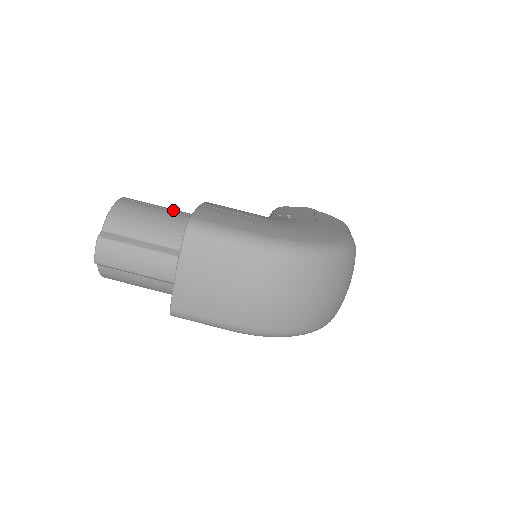
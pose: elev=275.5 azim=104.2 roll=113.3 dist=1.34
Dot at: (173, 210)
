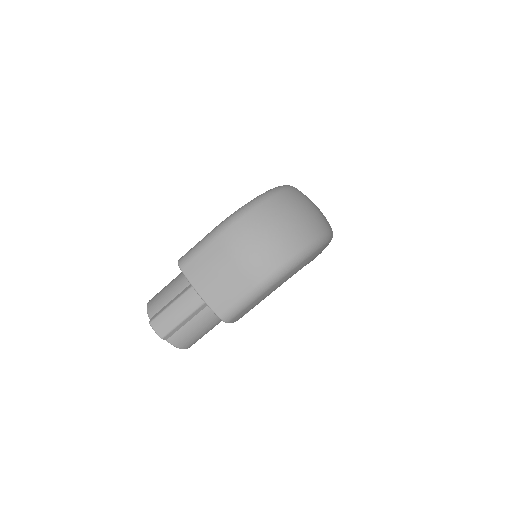
Dot at: occluded
